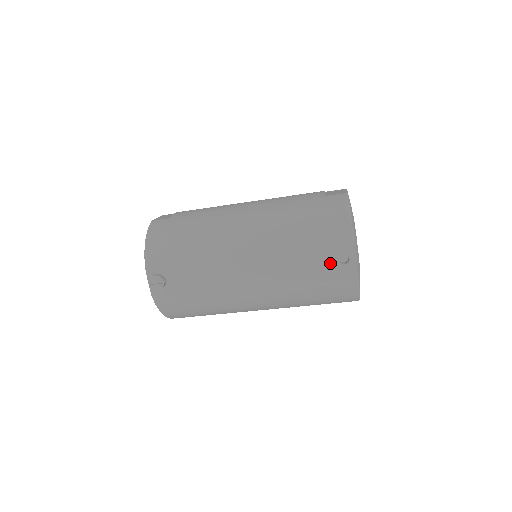
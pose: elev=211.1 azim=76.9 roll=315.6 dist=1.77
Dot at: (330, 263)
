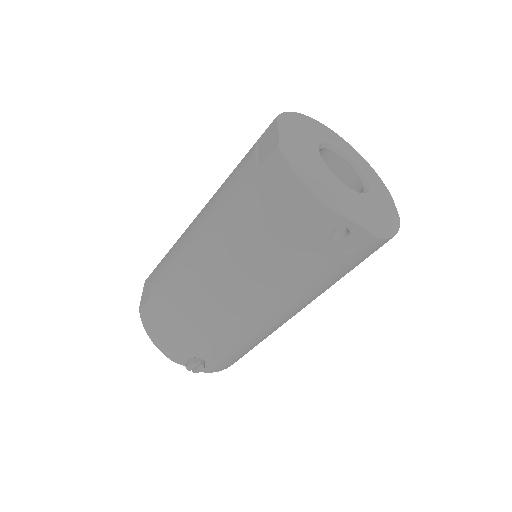
Dot at: (329, 250)
